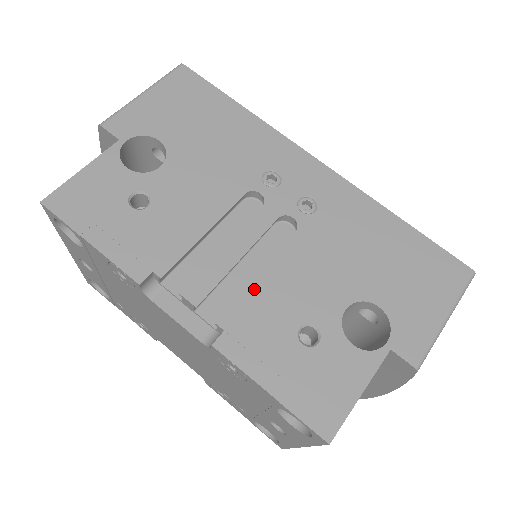
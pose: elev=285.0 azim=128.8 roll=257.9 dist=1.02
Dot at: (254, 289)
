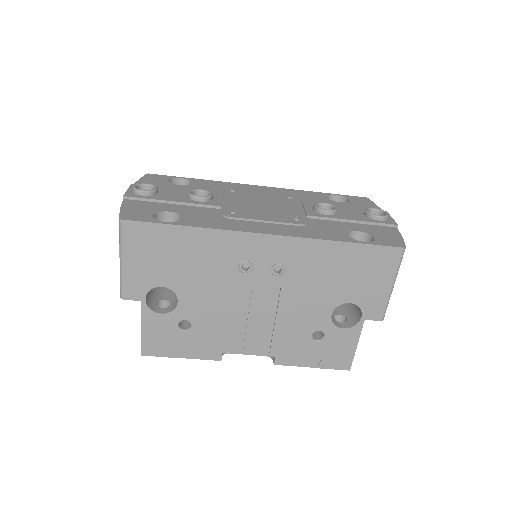
Dot at: (277, 332)
